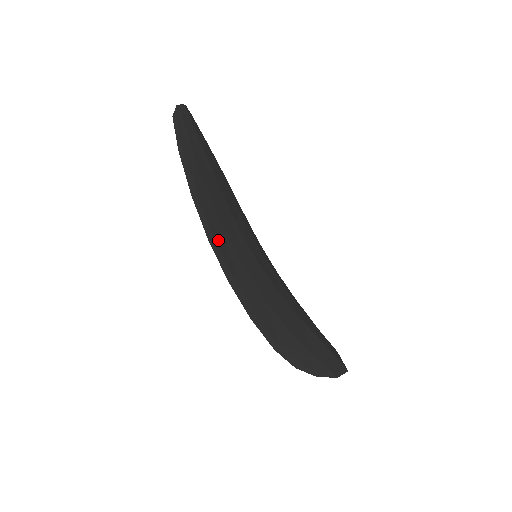
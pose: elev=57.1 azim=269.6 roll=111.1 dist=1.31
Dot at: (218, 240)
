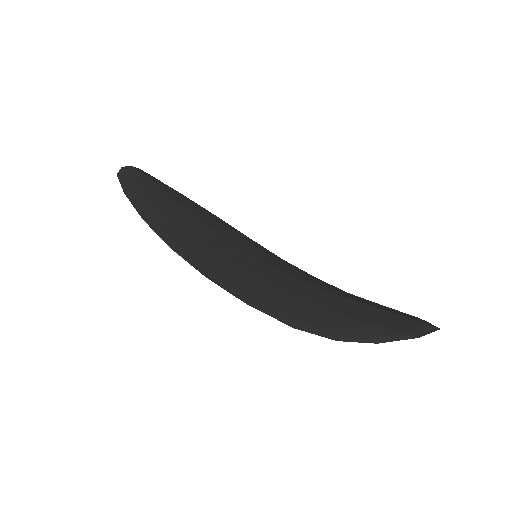
Dot at: (187, 247)
